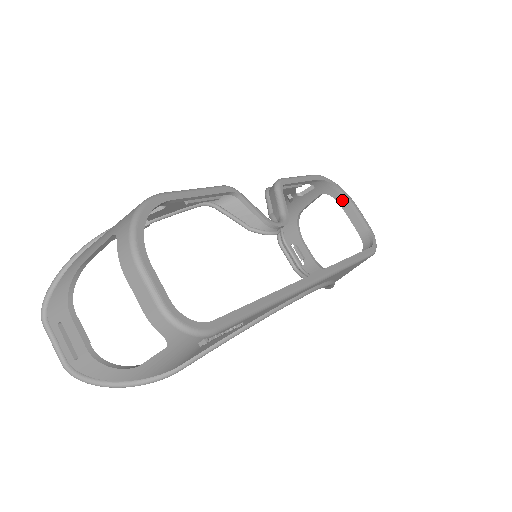
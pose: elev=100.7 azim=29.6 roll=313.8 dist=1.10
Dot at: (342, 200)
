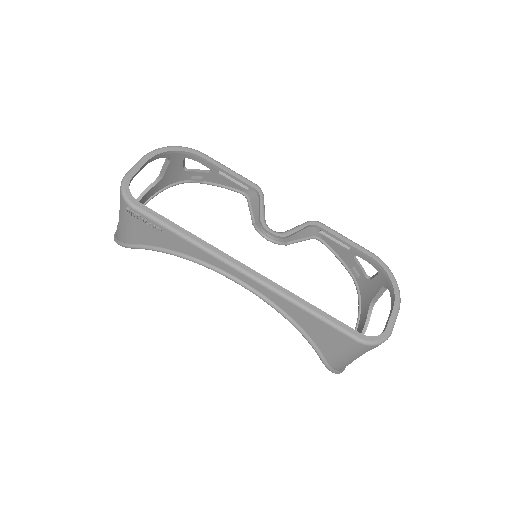
Dot at: occluded
